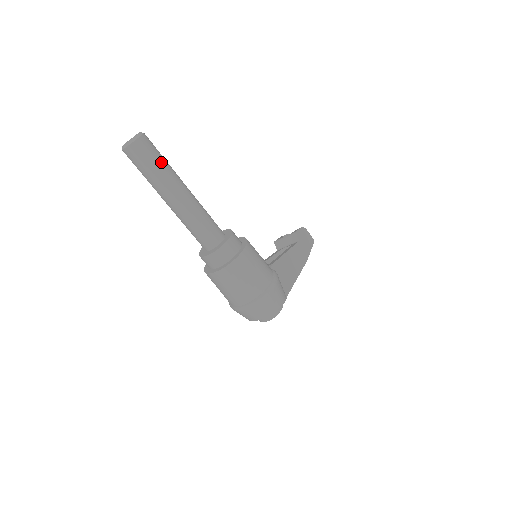
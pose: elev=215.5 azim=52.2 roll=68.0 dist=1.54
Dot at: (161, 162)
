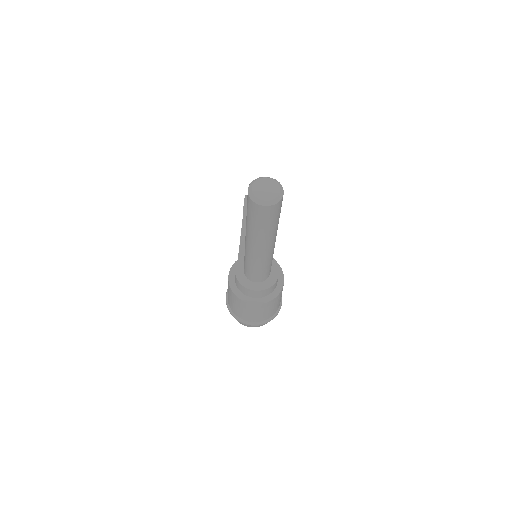
Dot at: occluded
